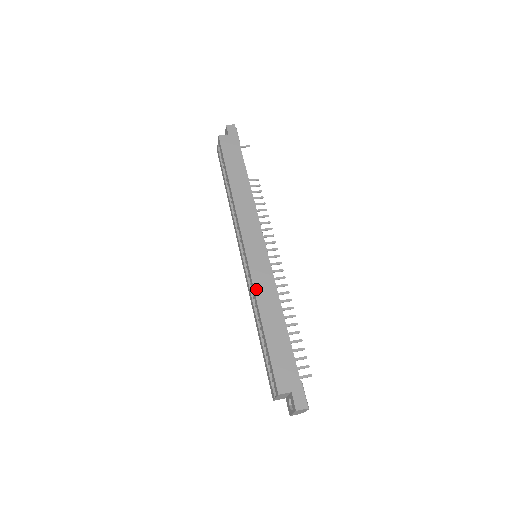
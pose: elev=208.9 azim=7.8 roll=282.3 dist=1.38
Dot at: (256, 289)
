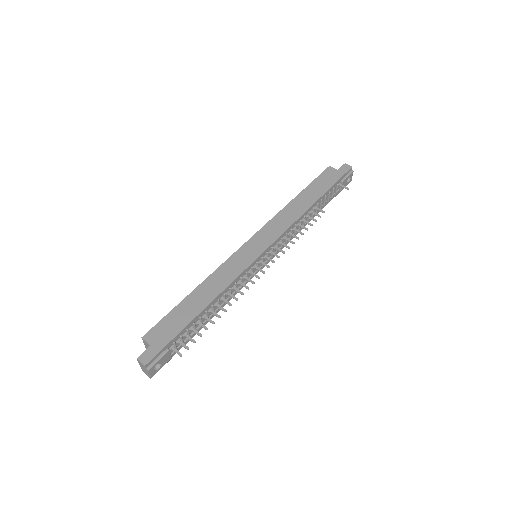
Dot at: (220, 268)
